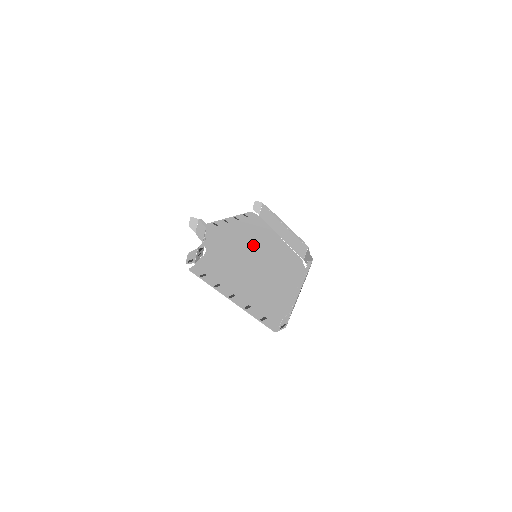
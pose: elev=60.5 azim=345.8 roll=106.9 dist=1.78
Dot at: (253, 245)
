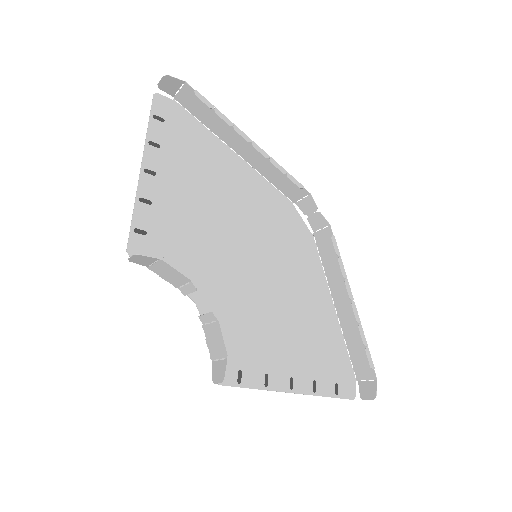
Dot at: (230, 220)
